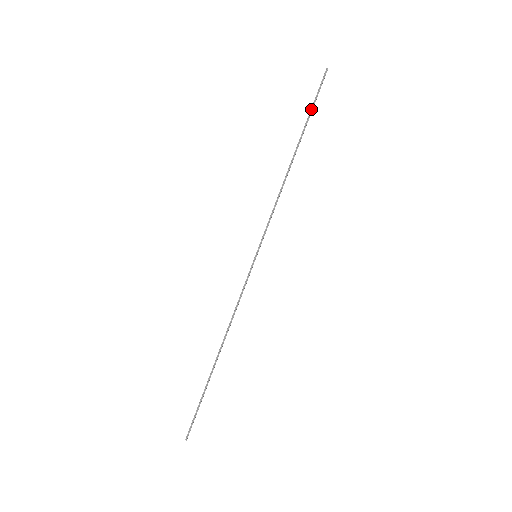
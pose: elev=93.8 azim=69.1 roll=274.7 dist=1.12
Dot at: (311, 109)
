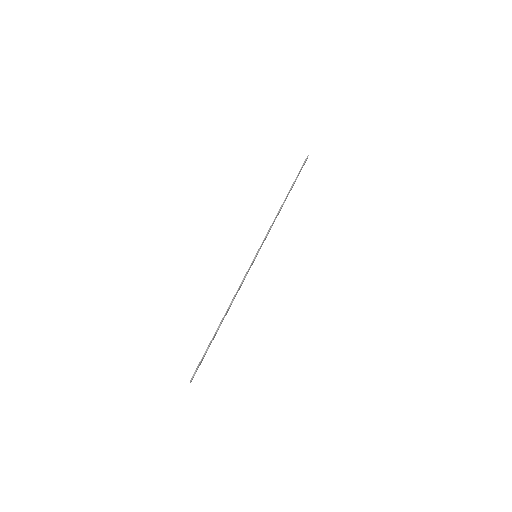
Dot at: (297, 175)
